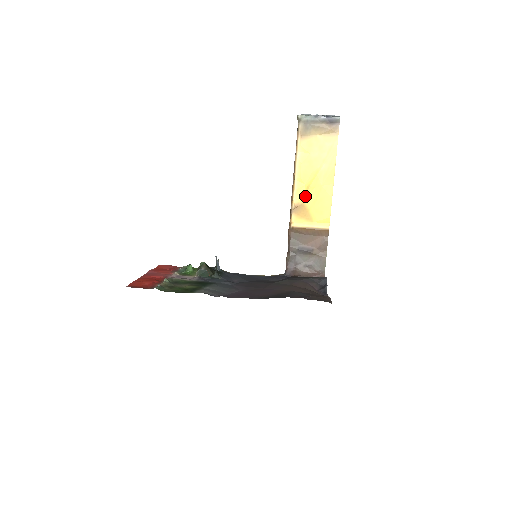
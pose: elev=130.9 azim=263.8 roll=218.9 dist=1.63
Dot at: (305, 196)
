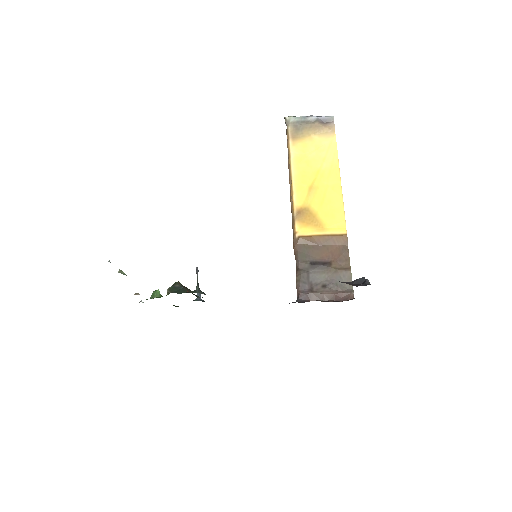
Dot at: (308, 199)
